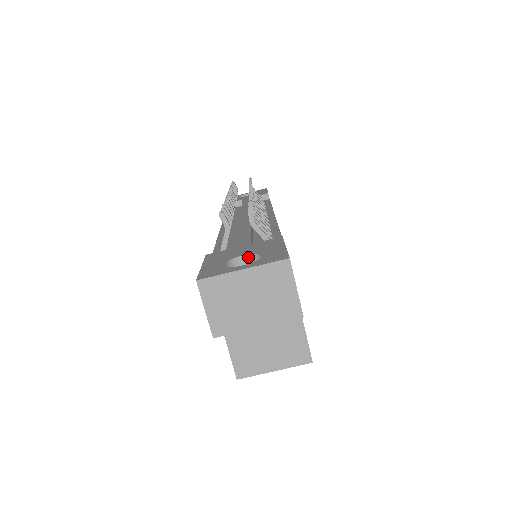
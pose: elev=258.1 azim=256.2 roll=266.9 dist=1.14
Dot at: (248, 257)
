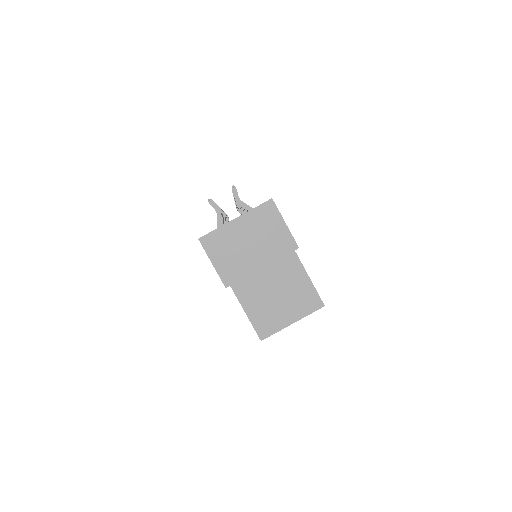
Dot at: occluded
